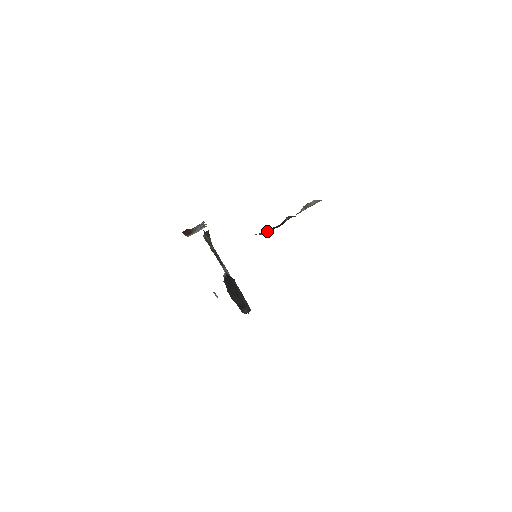
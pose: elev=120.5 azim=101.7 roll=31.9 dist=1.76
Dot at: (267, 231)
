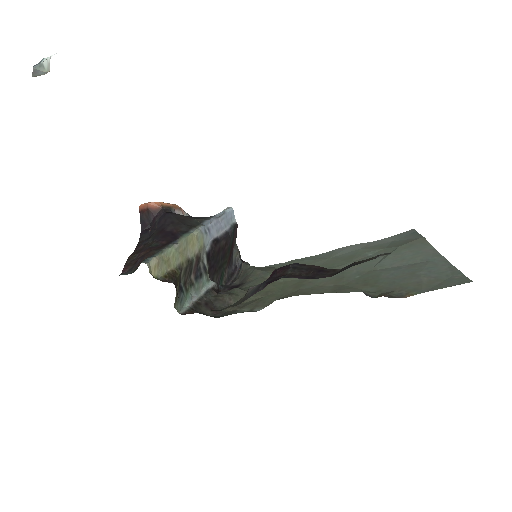
Dot at: occluded
